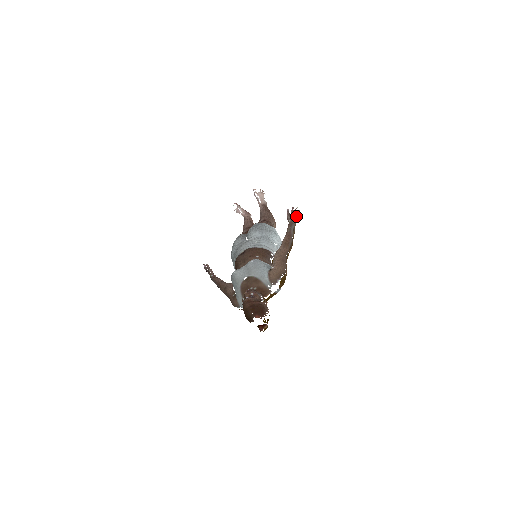
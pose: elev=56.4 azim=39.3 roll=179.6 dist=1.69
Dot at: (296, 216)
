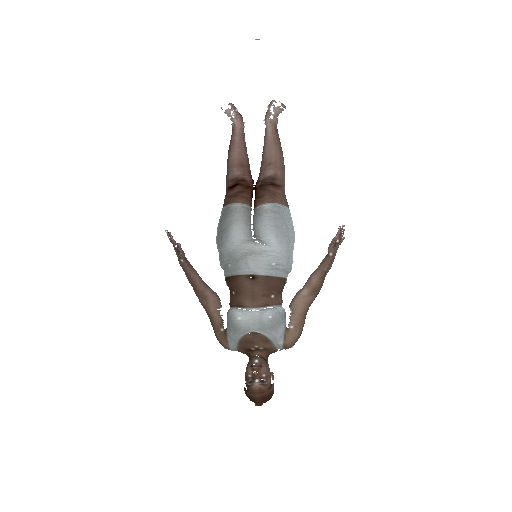
Dot at: occluded
